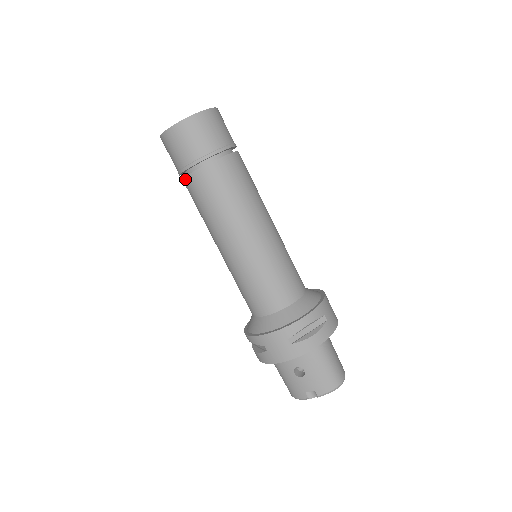
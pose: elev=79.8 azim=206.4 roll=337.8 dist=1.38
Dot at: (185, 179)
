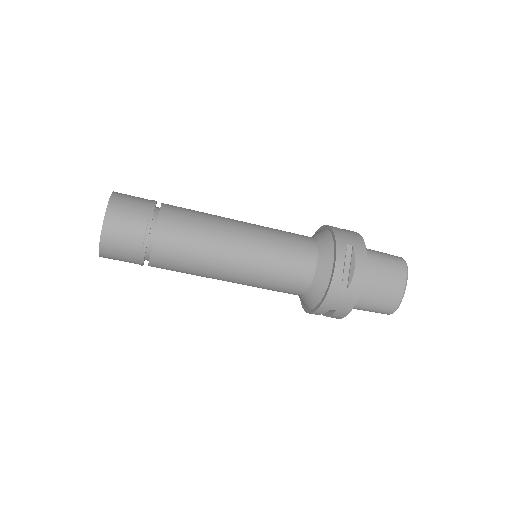
Dot at: occluded
